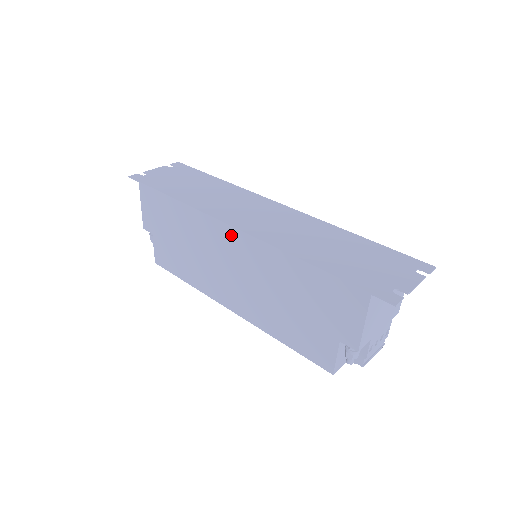
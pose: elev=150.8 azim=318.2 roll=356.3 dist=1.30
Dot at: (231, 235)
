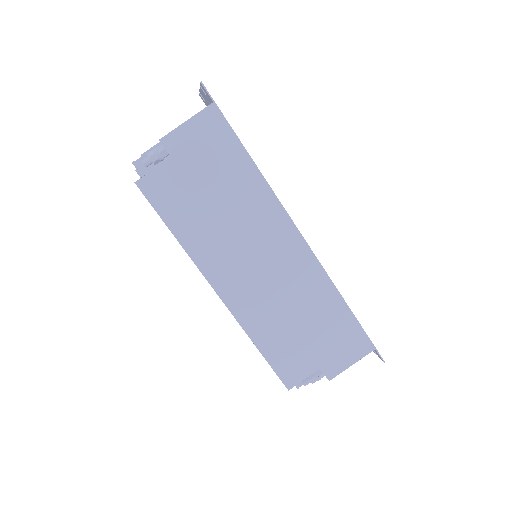
Dot at: (293, 239)
